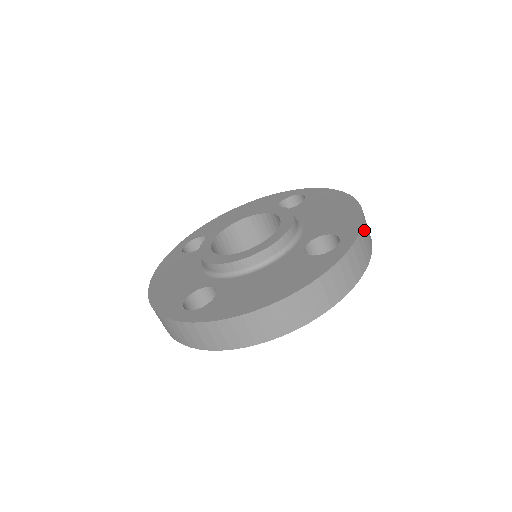
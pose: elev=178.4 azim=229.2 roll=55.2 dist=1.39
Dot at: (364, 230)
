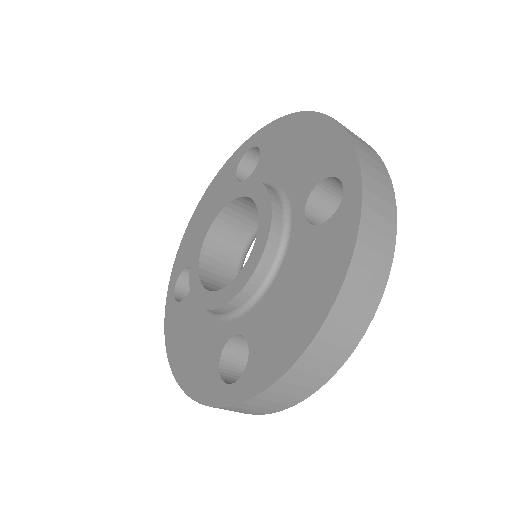
Dot at: (271, 393)
